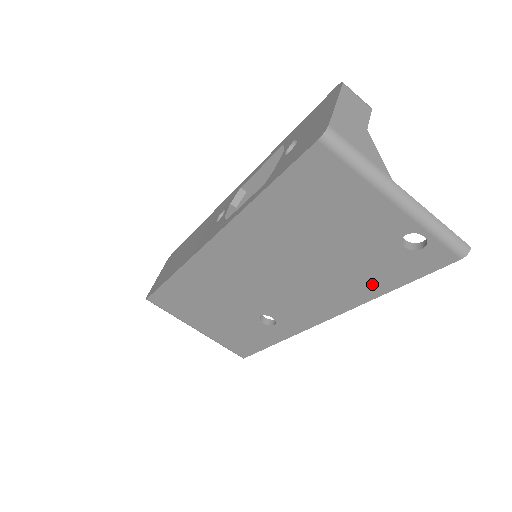
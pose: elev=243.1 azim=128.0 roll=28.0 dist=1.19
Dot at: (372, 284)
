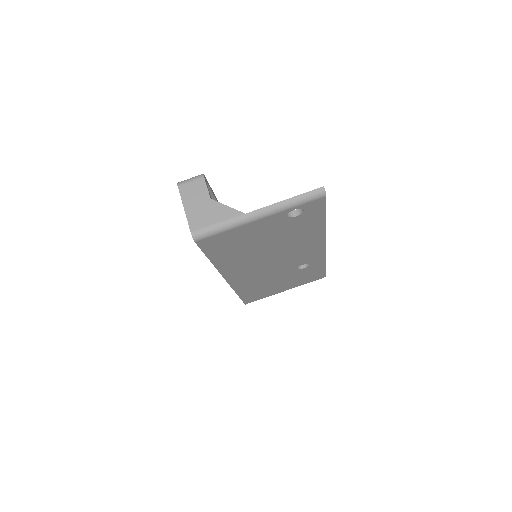
Dot at: (313, 228)
